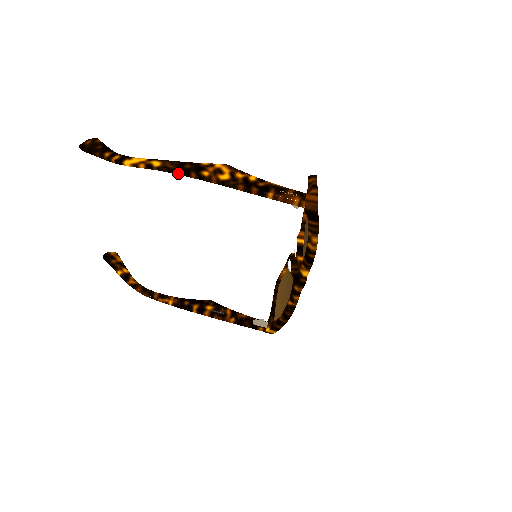
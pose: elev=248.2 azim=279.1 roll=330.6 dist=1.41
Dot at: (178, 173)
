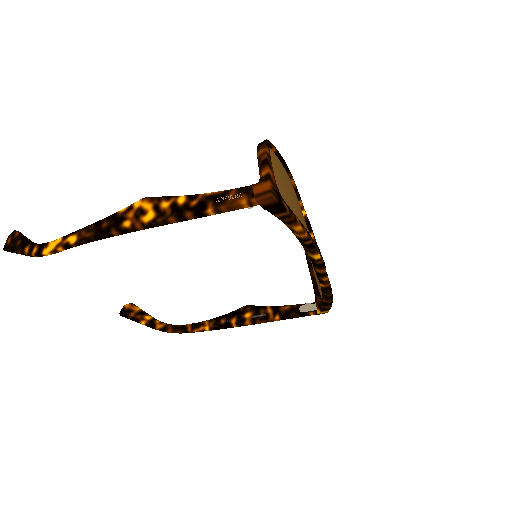
Dot at: (99, 239)
